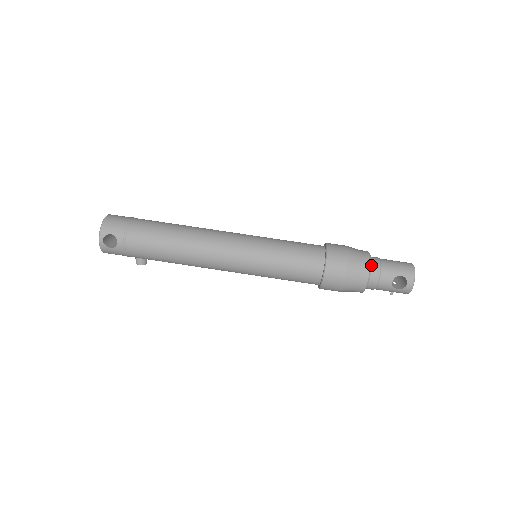
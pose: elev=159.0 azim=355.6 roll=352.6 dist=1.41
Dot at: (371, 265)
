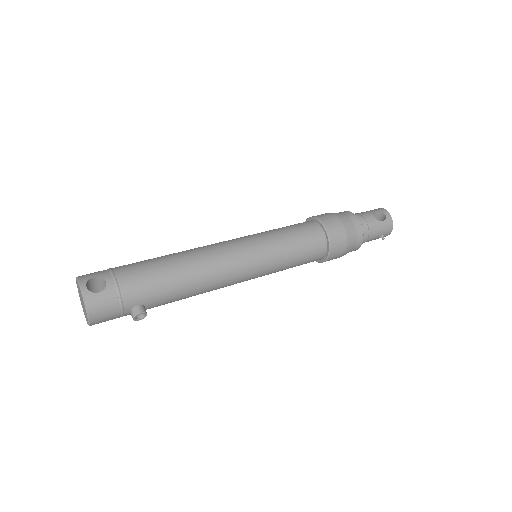
Dot at: occluded
